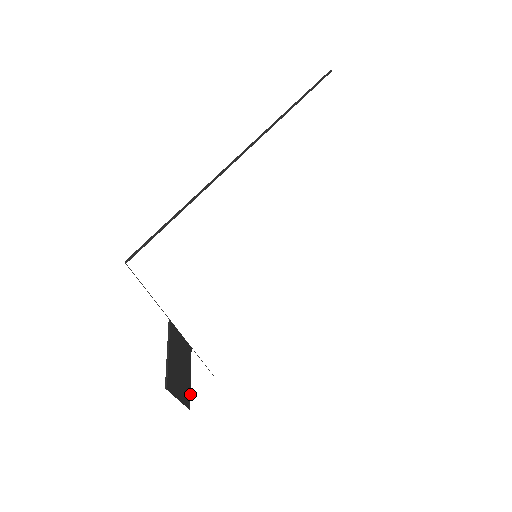
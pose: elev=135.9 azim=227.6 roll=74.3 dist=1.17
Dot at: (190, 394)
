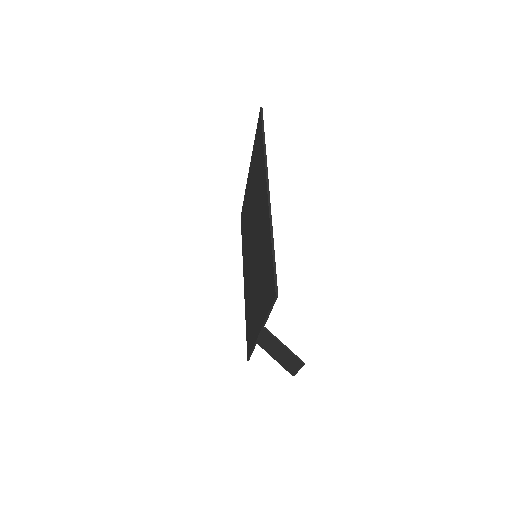
Dot at: (285, 368)
